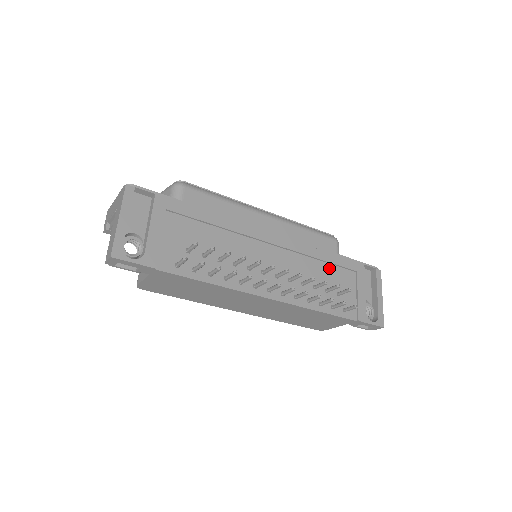
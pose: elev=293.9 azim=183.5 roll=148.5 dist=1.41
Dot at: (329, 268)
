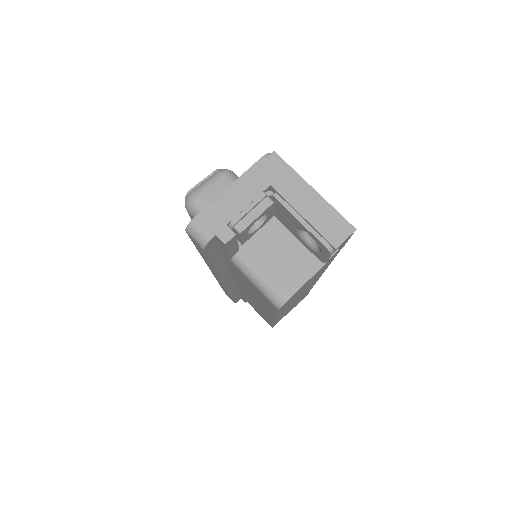
Dot at: occluded
